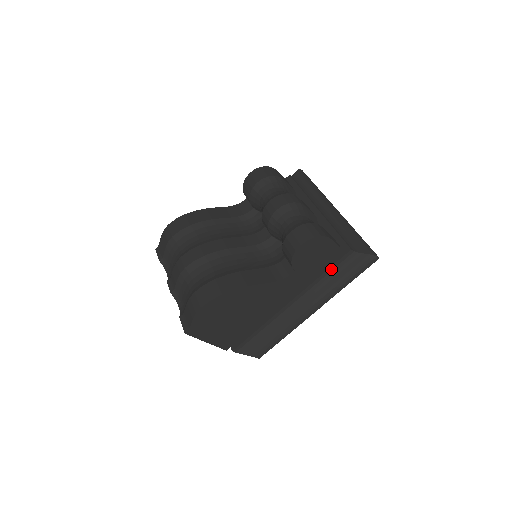
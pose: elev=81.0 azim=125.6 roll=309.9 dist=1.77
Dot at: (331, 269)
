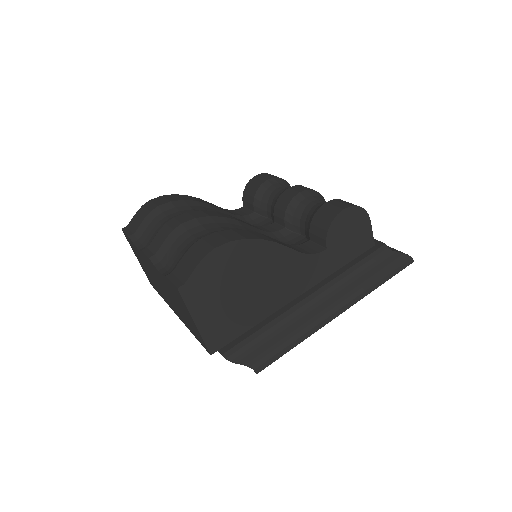
Dot at: (362, 263)
